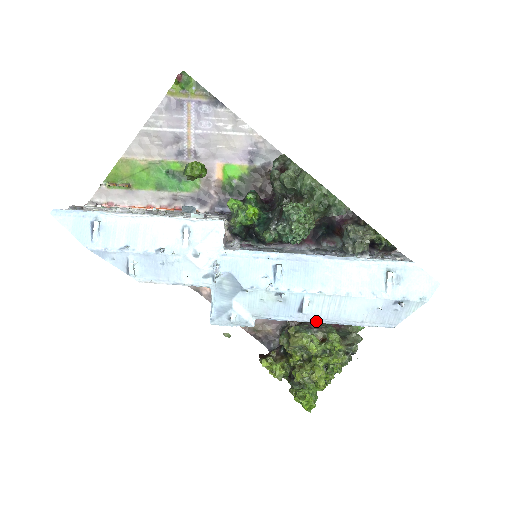
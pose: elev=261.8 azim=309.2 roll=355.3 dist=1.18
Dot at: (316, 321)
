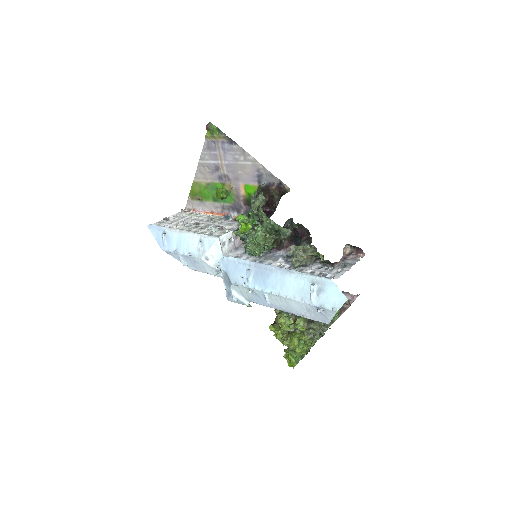
Dot at: occluded
